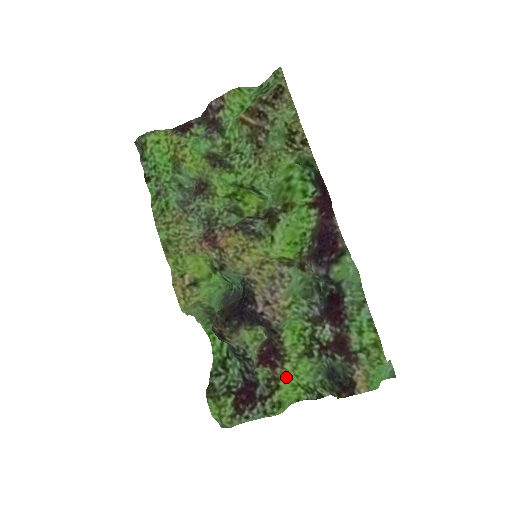
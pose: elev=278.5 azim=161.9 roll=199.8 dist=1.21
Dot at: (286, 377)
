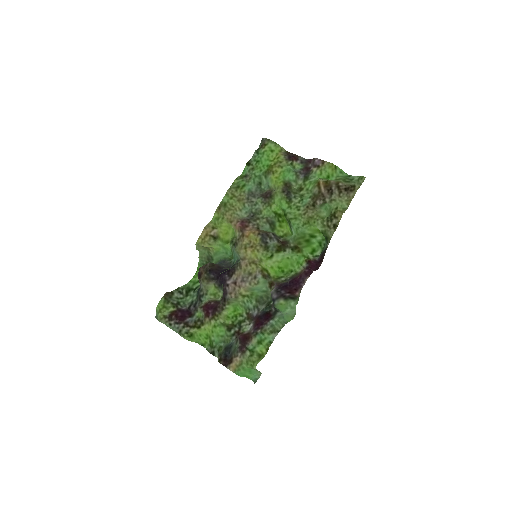
Dot at: (207, 327)
